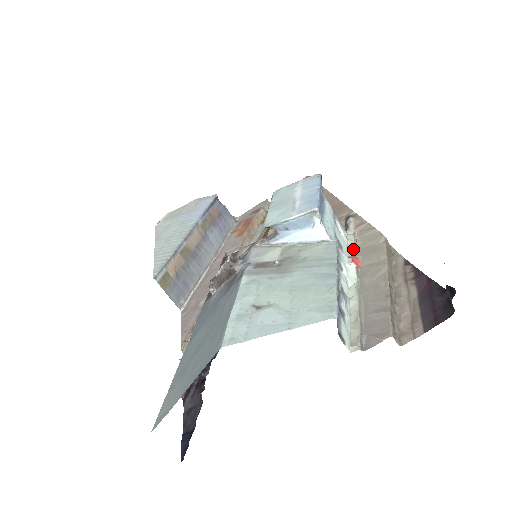
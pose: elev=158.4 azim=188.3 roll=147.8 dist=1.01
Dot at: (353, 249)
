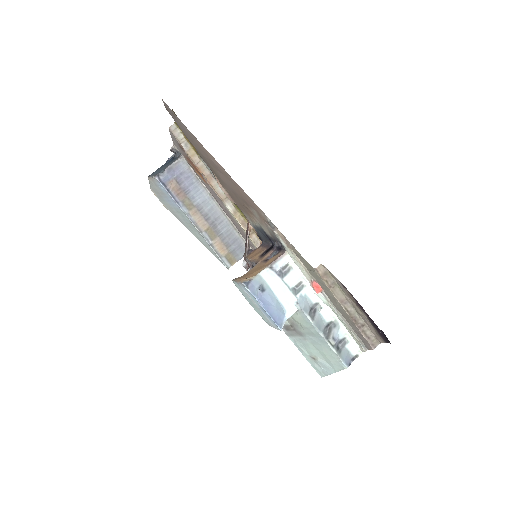
Dot at: (305, 272)
